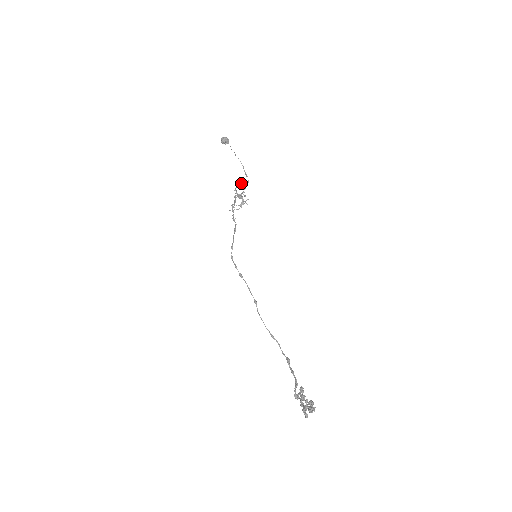
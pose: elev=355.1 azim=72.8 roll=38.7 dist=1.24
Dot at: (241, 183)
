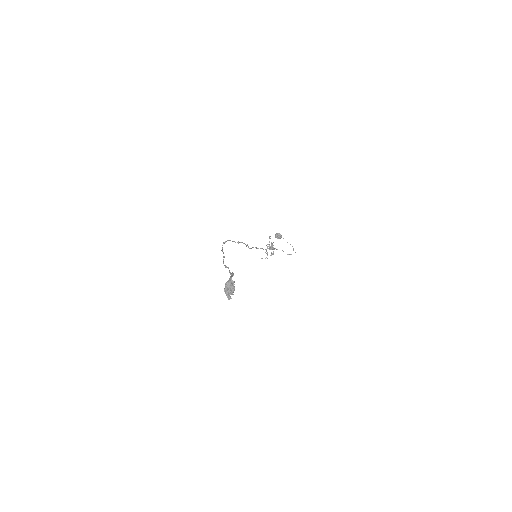
Dot at: (287, 254)
